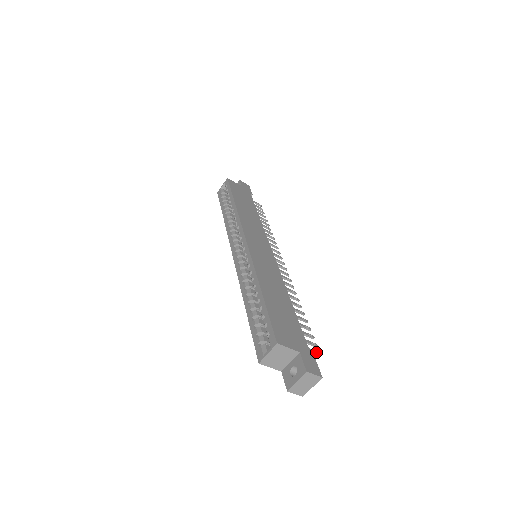
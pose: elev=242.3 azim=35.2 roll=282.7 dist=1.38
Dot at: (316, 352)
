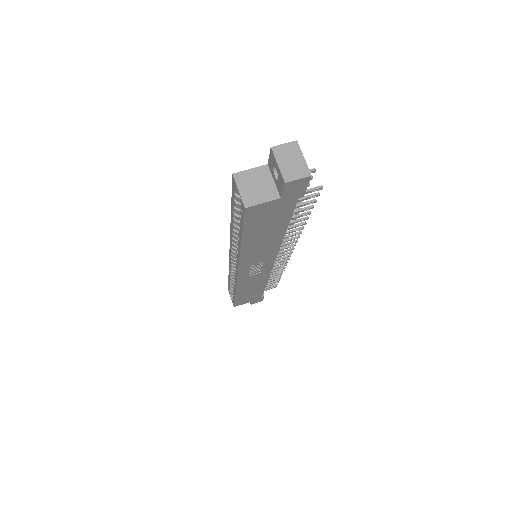
Dot at: occluded
